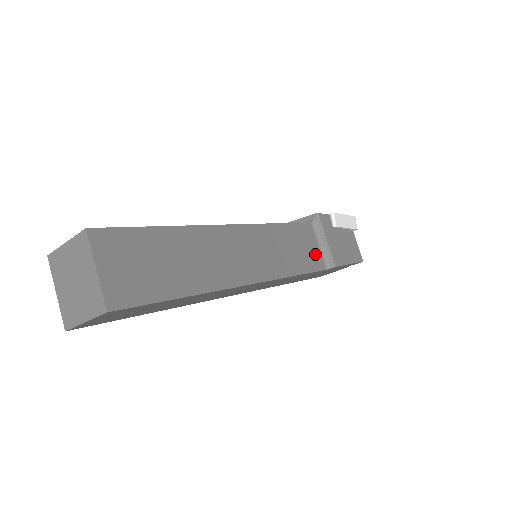
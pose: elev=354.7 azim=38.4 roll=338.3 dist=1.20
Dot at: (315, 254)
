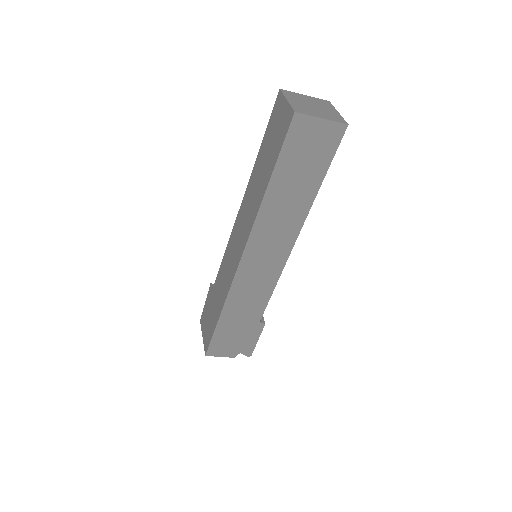
Dot at: occluded
